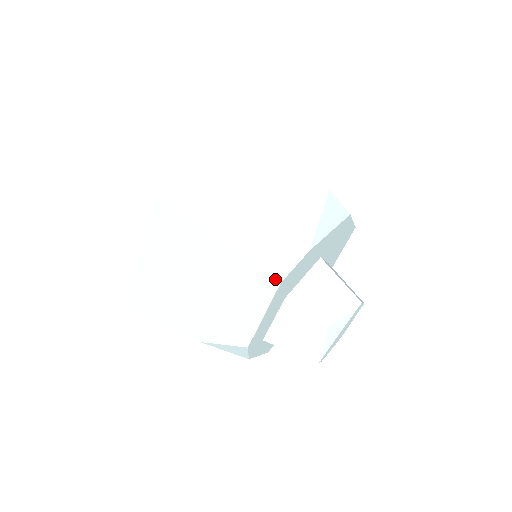
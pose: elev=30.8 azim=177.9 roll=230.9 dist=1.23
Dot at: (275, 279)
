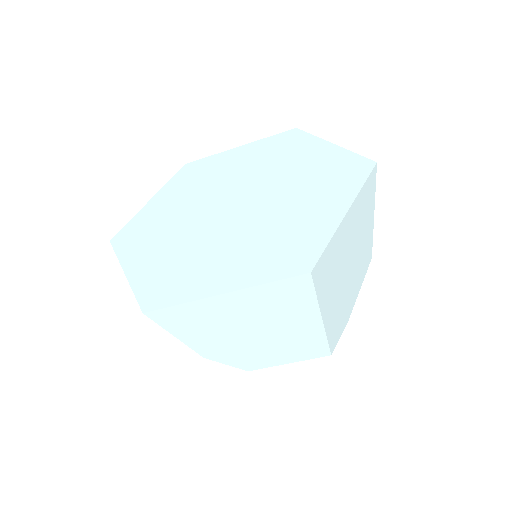
Dot at: (331, 353)
